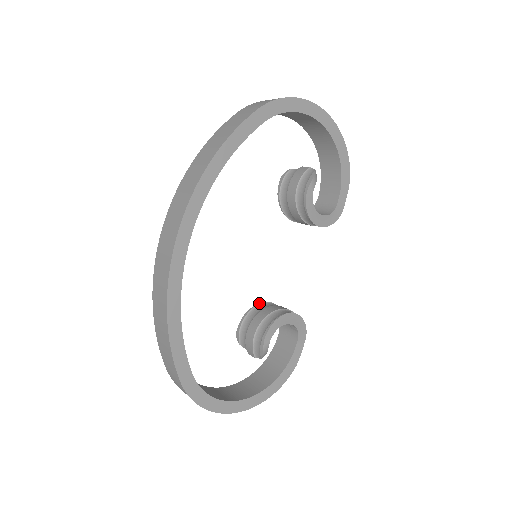
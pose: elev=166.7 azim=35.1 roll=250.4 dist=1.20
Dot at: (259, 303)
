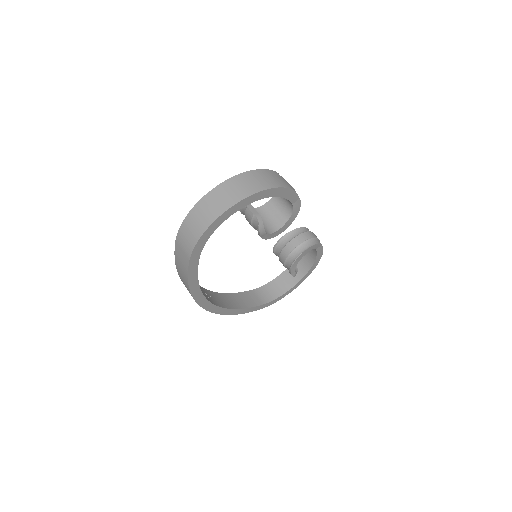
Dot at: (278, 240)
